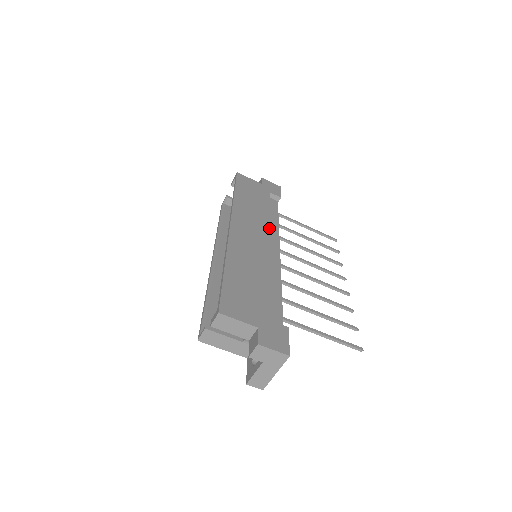
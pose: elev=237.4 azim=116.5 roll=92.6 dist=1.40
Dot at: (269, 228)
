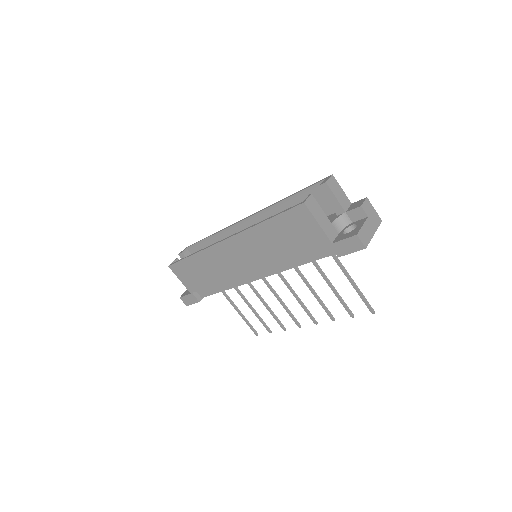
Dot at: occluded
